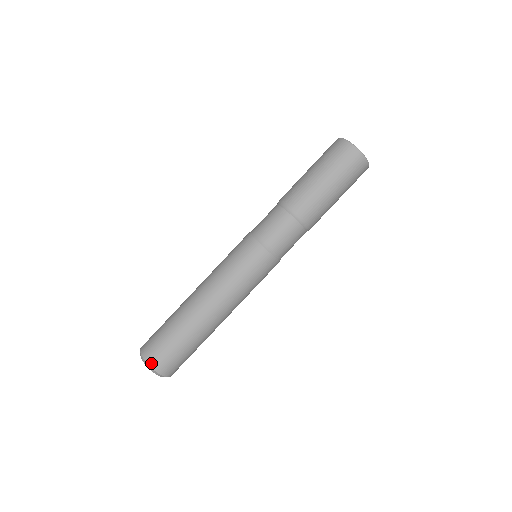
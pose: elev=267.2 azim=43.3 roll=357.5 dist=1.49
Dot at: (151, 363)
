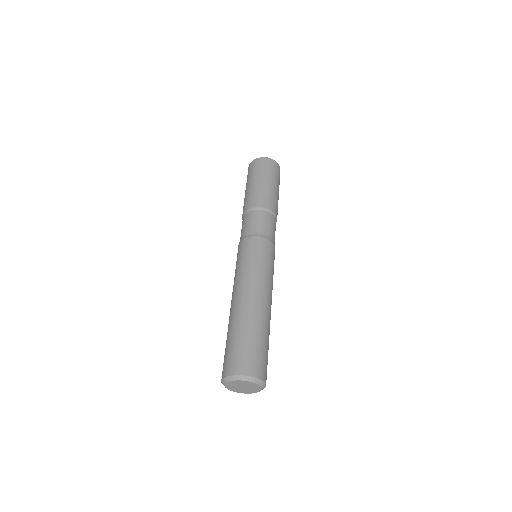
Dot at: (253, 373)
